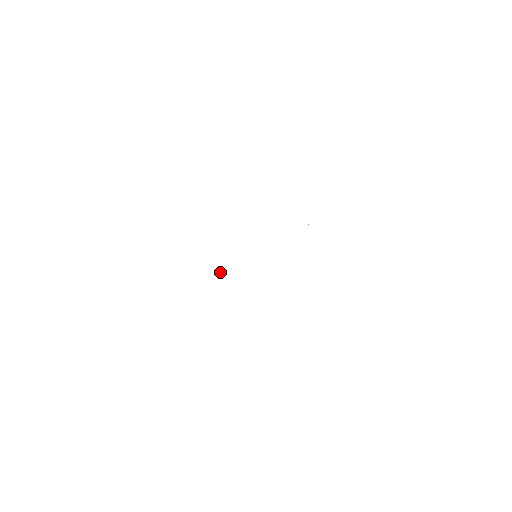
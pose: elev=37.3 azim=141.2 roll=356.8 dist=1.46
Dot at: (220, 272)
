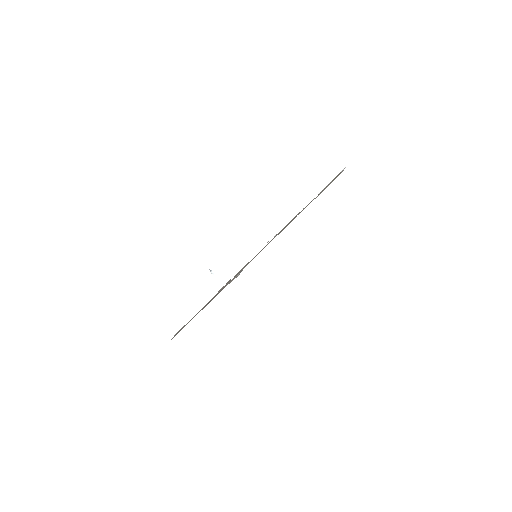
Dot at: (212, 273)
